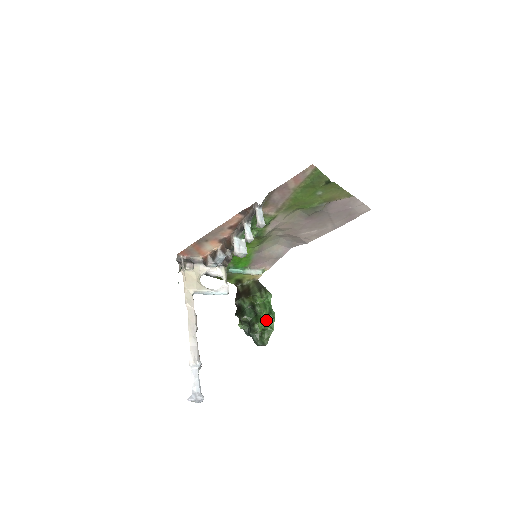
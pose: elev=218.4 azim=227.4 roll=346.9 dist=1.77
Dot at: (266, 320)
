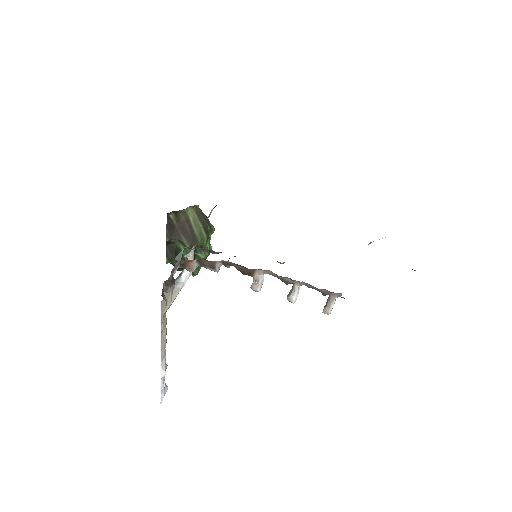
Dot at: occluded
